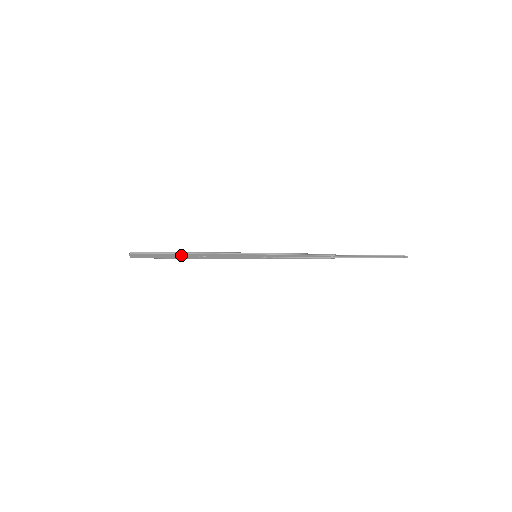
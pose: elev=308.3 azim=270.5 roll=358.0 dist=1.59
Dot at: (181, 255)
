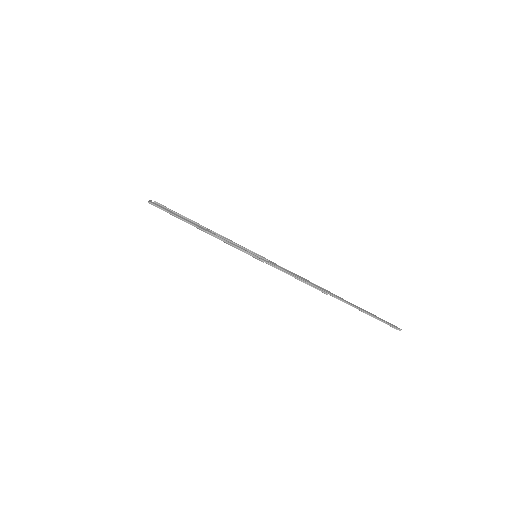
Dot at: (191, 224)
